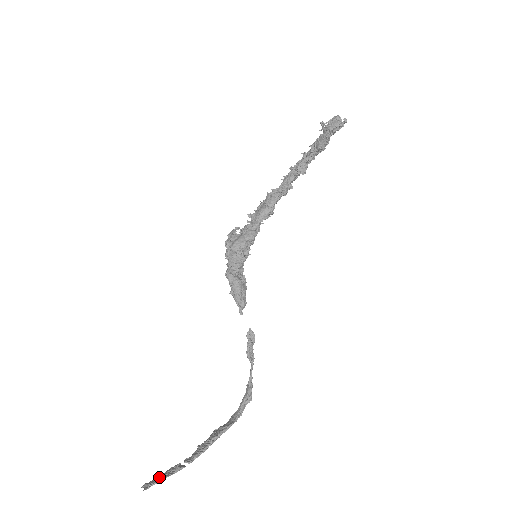
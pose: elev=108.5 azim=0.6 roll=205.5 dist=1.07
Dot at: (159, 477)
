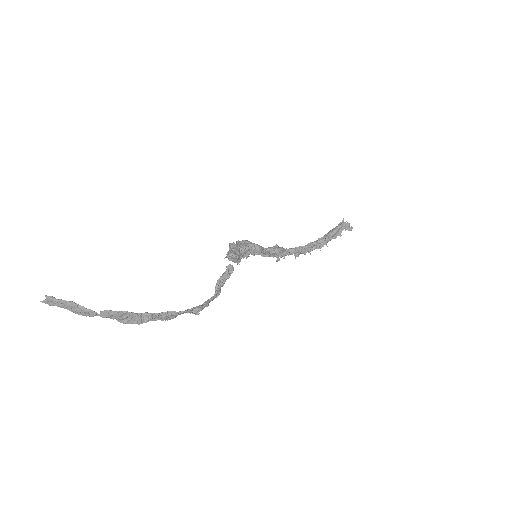
Dot at: (67, 304)
